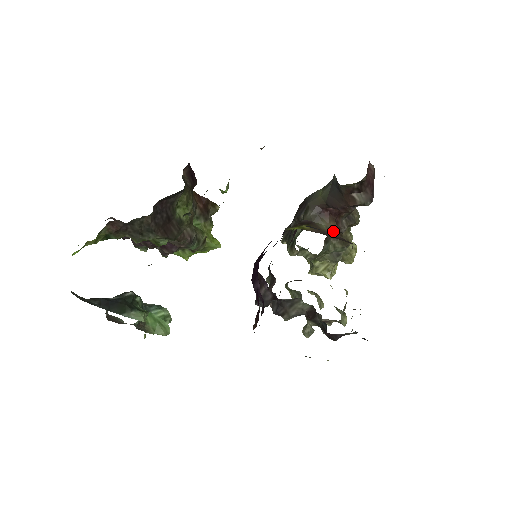
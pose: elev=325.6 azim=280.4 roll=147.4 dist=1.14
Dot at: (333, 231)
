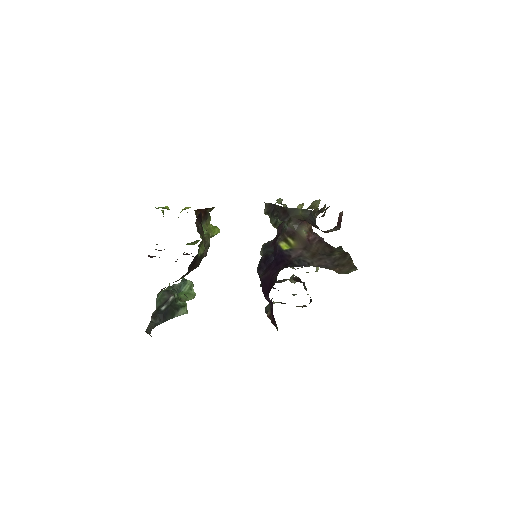
Dot at: (310, 232)
